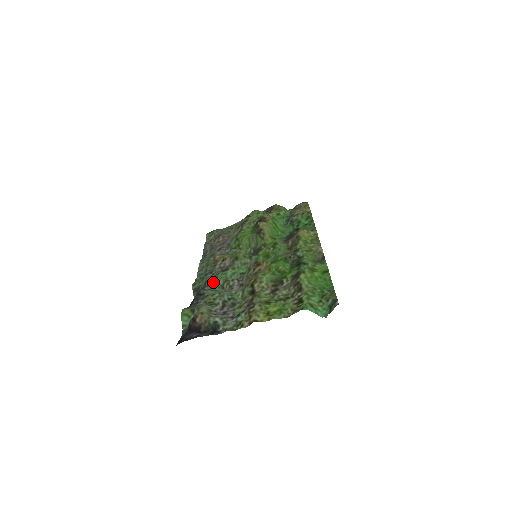
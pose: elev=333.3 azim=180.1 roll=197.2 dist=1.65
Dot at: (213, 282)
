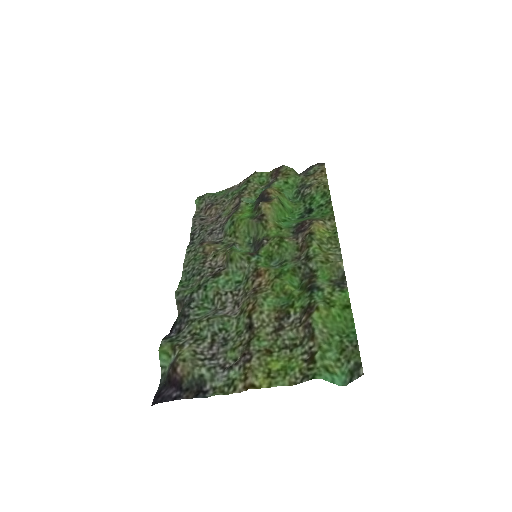
Dot at: (201, 294)
